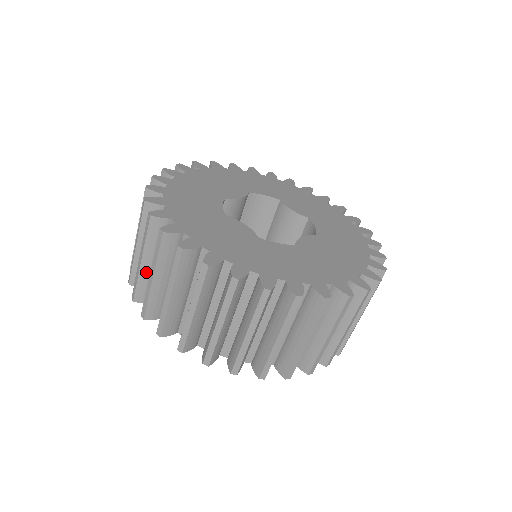
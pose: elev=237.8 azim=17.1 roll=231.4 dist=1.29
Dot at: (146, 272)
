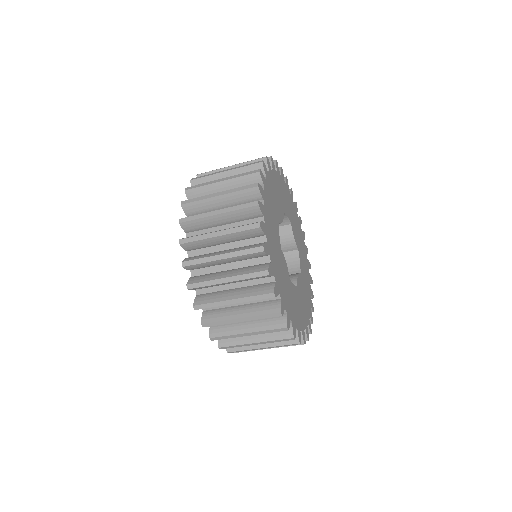
Dot at: (215, 263)
